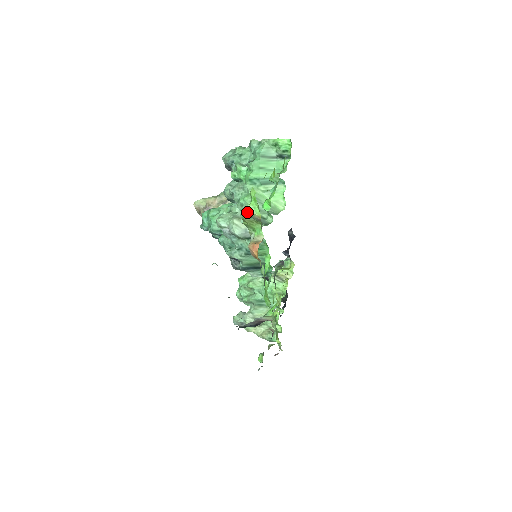
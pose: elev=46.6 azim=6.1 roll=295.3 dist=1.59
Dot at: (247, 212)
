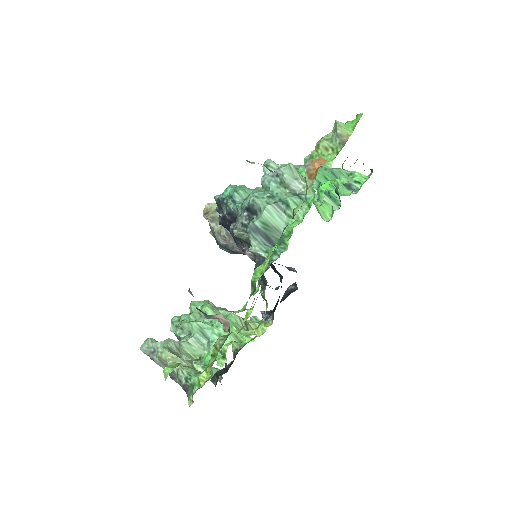
Dot at: (339, 124)
